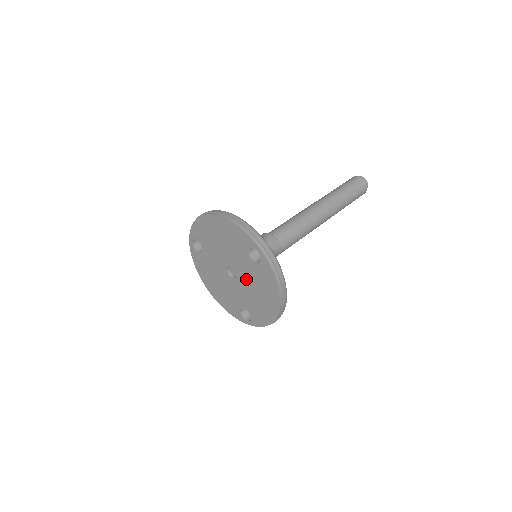
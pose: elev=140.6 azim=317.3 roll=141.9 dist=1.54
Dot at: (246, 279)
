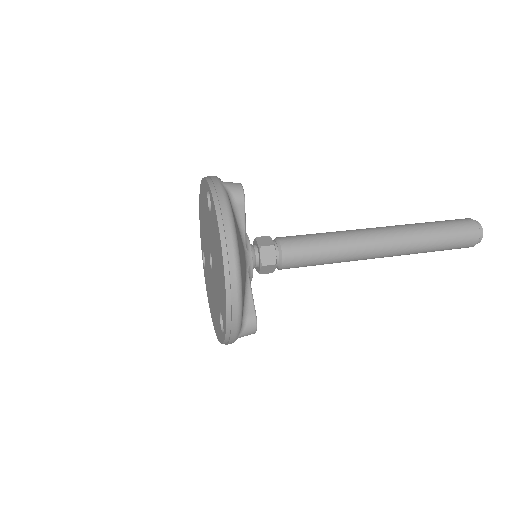
Dot at: (213, 252)
